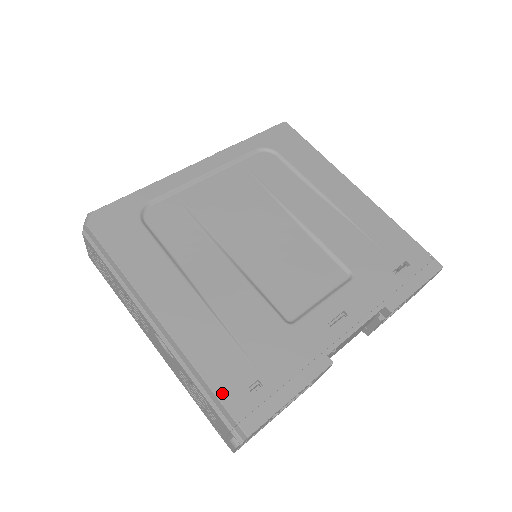
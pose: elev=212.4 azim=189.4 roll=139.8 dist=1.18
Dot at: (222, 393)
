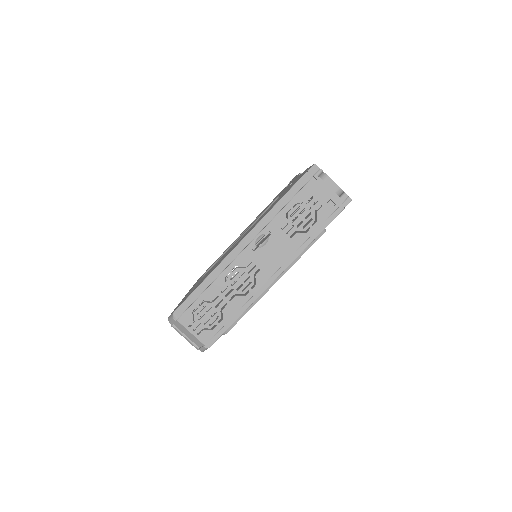
Dot at: (290, 188)
